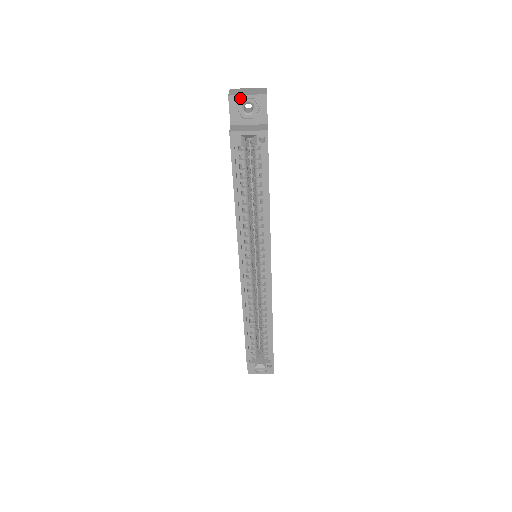
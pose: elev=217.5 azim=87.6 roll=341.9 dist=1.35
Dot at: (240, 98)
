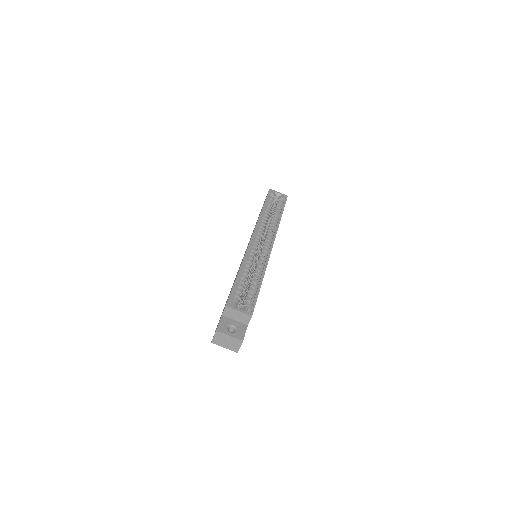
Dot at: occluded
